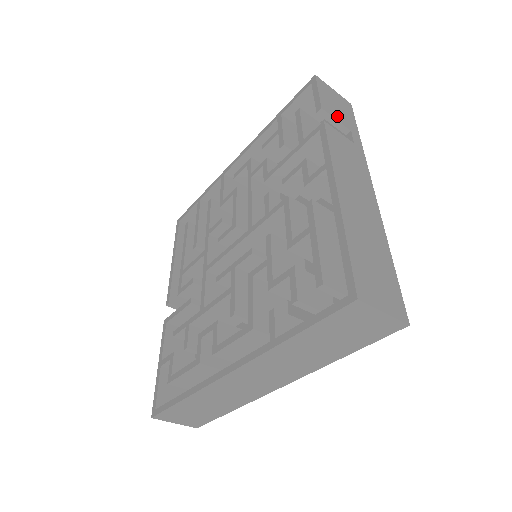
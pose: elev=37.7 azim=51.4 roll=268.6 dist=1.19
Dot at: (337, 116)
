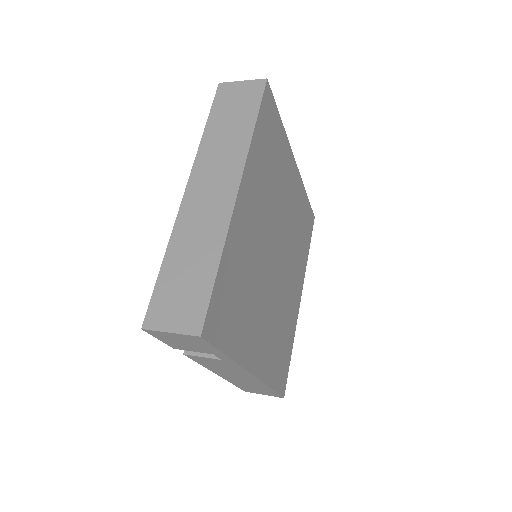
Dot at: (192, 349)
